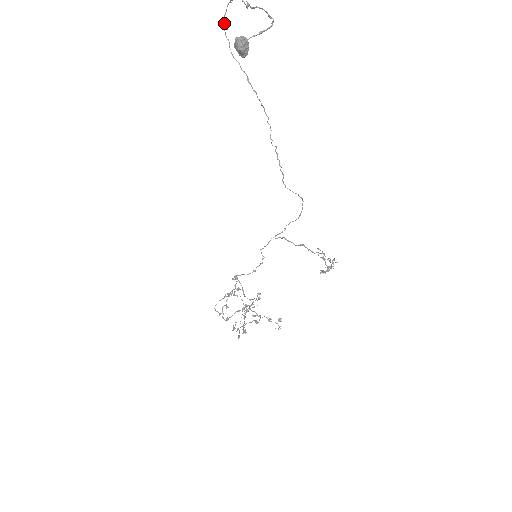
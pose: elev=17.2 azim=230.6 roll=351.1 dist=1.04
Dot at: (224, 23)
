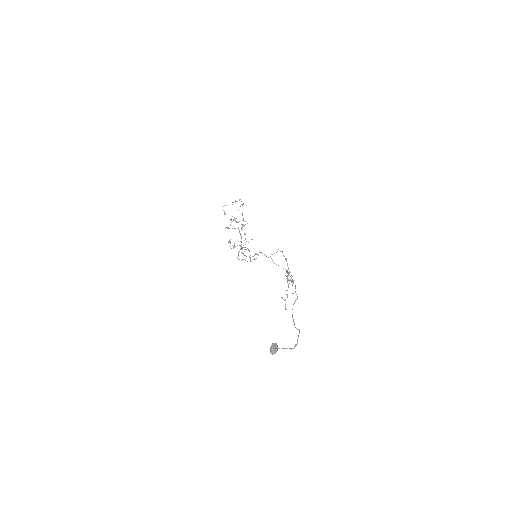
Dot at: occluded
